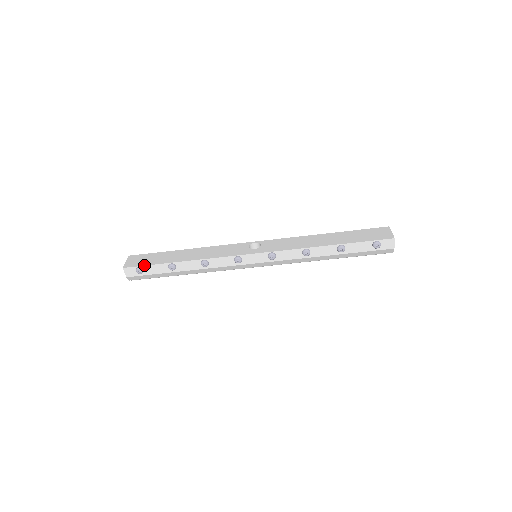
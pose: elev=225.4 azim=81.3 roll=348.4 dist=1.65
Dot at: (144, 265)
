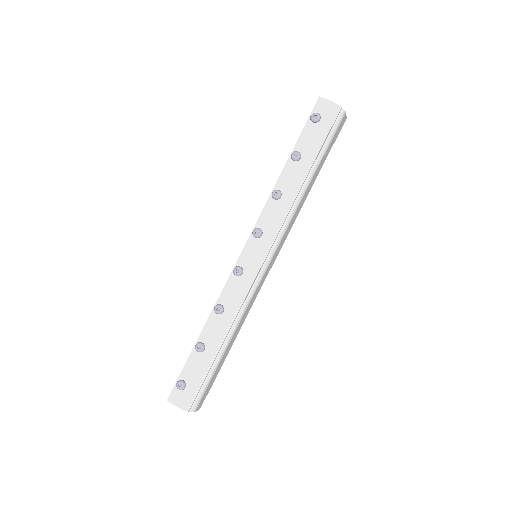
Dot at: (179, 375)
